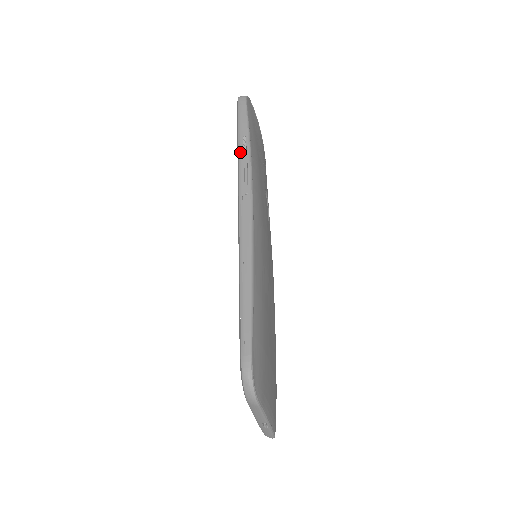
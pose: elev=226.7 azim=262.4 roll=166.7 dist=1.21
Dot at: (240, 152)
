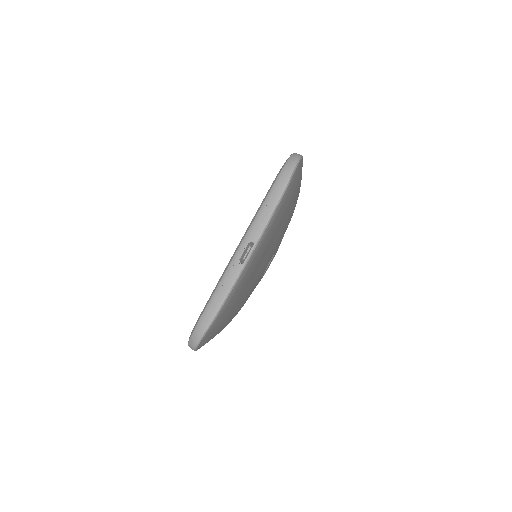
Dot at: occluded
